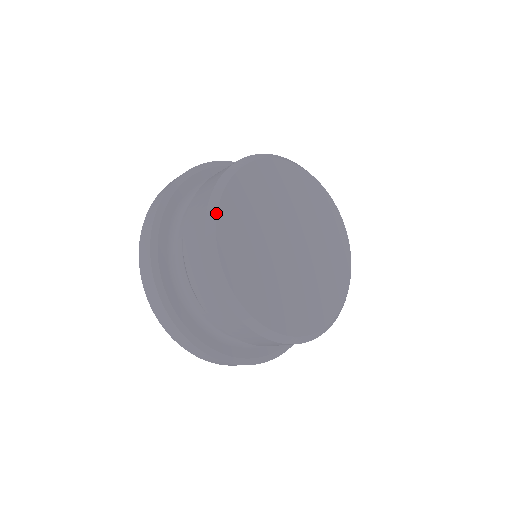
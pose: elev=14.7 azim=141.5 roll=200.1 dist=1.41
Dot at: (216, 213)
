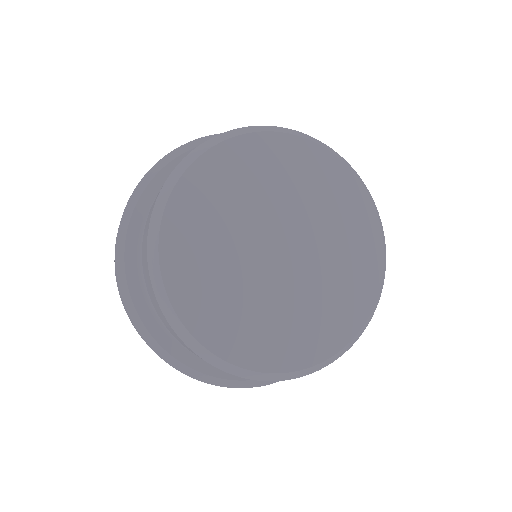
Dot at: (232, 137)
